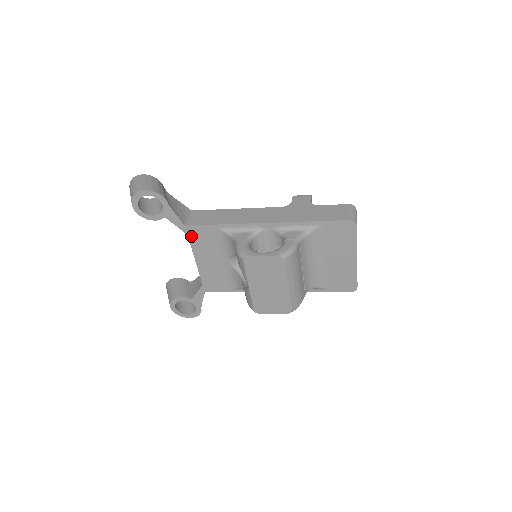
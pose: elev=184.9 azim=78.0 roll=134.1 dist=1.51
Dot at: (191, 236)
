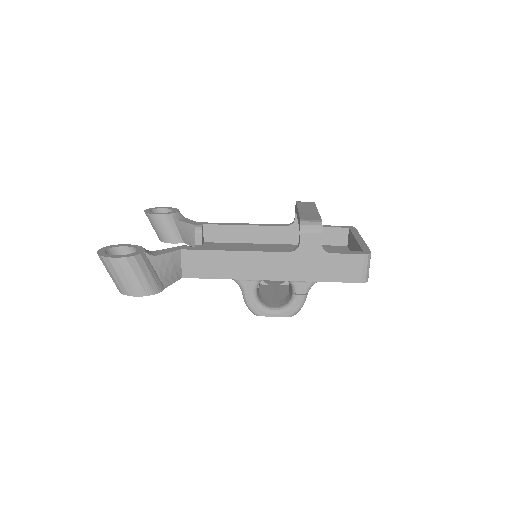
Dot at: occluded
